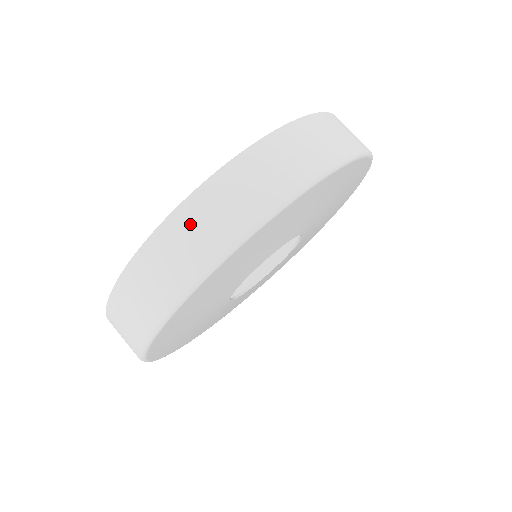
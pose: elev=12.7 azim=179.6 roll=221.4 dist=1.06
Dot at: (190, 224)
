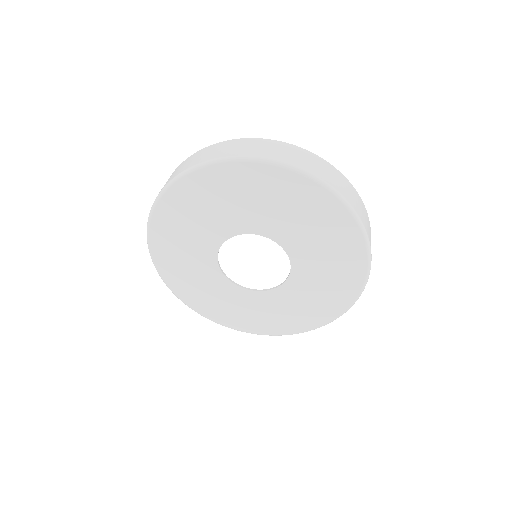
Dot at: (246, 144)
